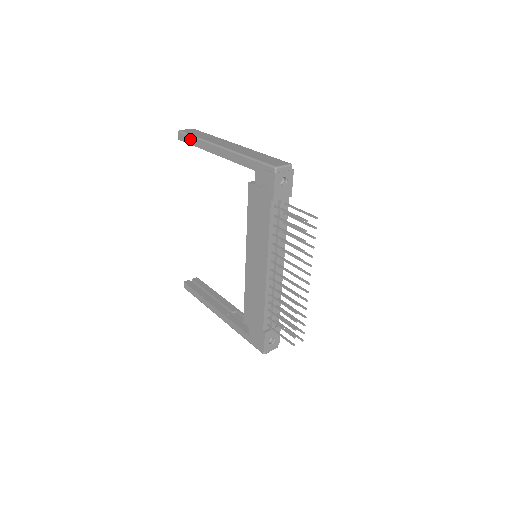
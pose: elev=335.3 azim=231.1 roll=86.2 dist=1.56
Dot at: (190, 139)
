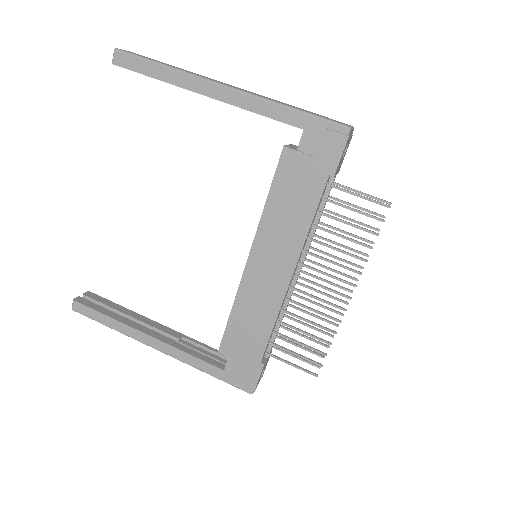
Dot at: (147, 66)
